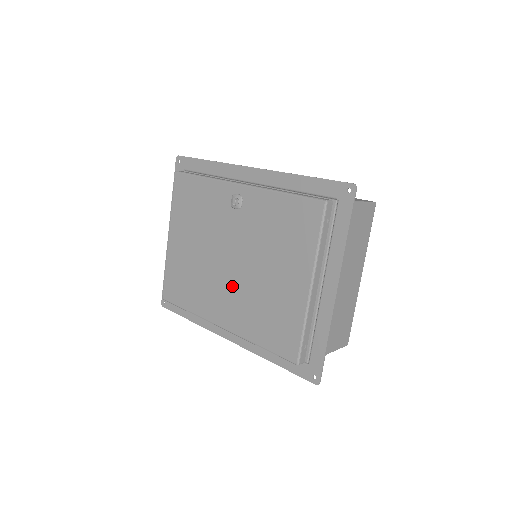
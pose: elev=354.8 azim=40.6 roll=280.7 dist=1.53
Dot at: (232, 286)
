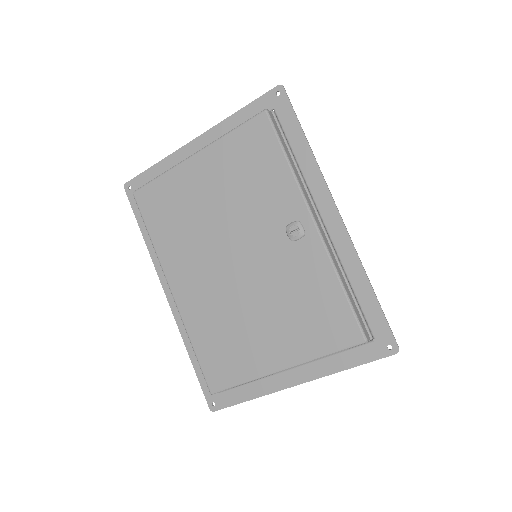
Dot at: (215, 280)
